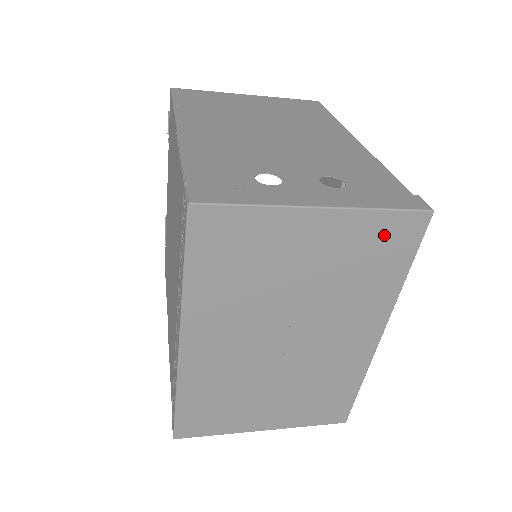
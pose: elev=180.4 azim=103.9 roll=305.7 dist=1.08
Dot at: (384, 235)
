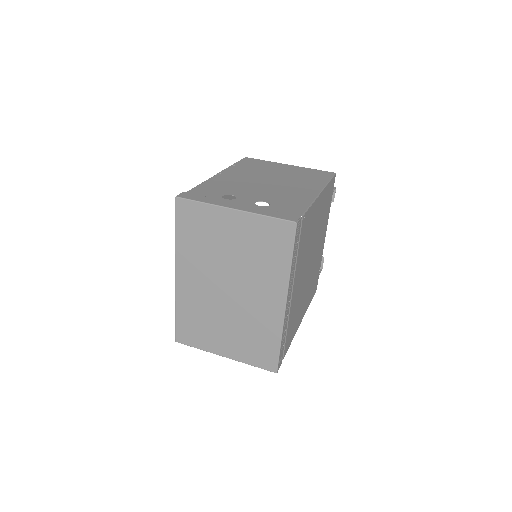
Dot at: (271, 232)
